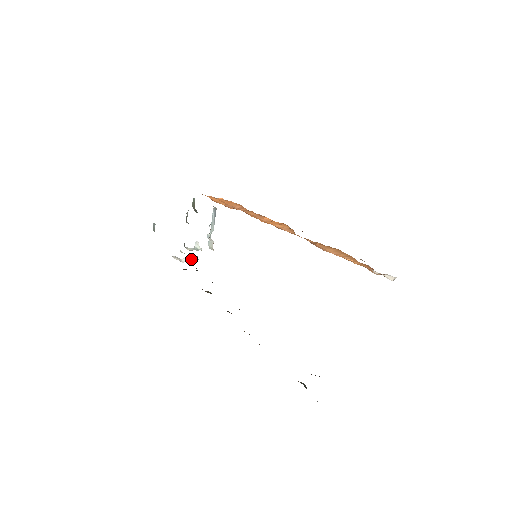
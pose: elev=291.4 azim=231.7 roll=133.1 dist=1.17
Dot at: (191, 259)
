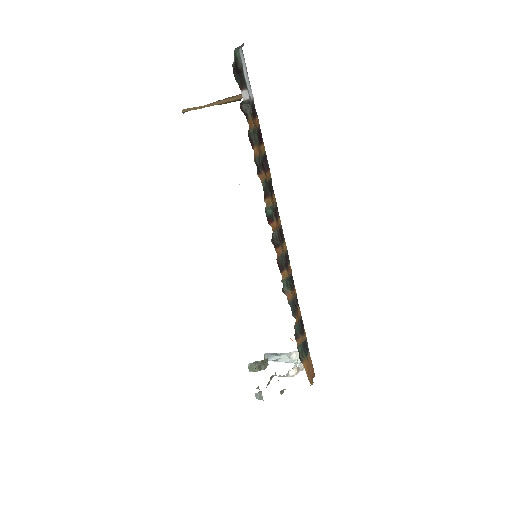
Dot at: occluded
